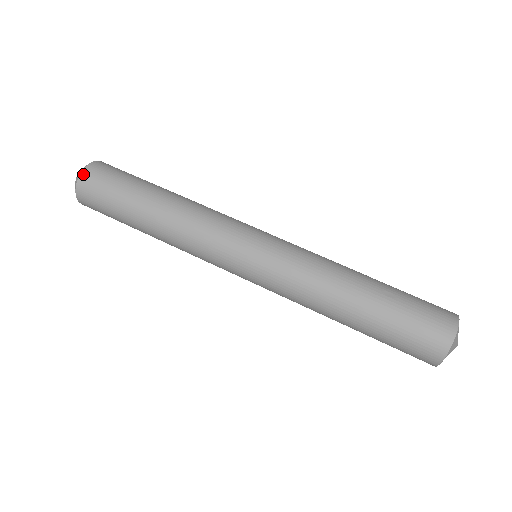
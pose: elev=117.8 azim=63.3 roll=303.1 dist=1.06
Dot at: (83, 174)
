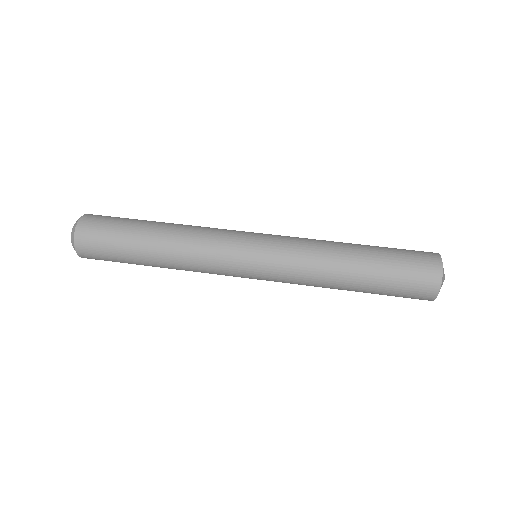
Dot at: (76, 244)
